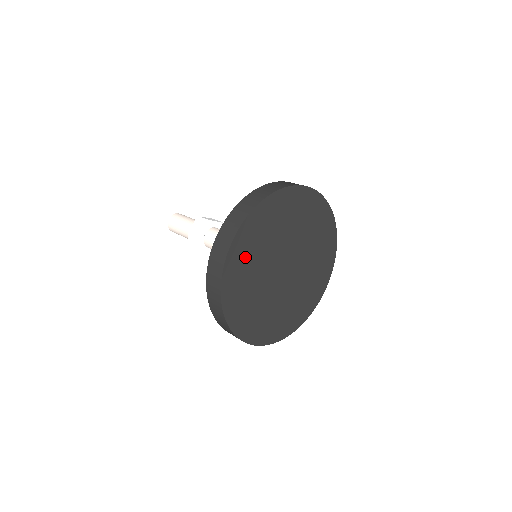
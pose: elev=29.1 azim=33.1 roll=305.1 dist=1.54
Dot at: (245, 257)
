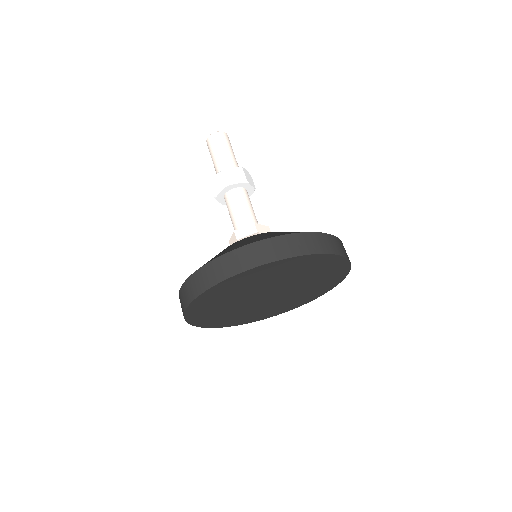
Dot at: (208, 309)
